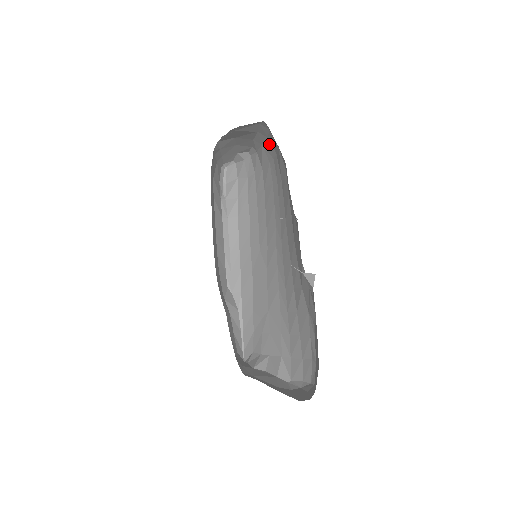
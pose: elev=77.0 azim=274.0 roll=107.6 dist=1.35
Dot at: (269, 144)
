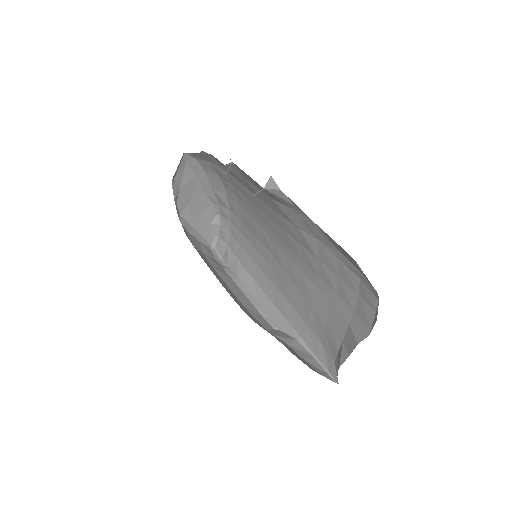
Dot at: (211, 177)
